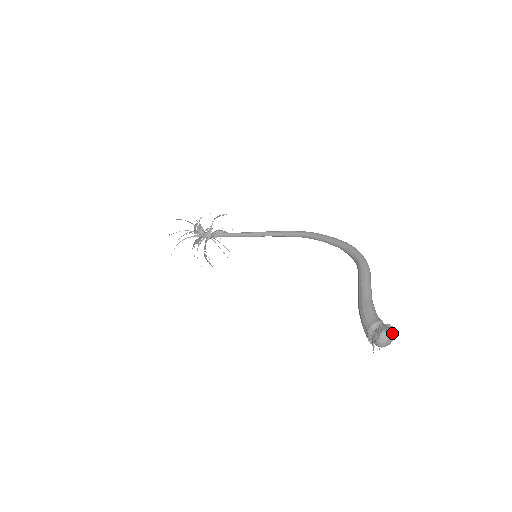
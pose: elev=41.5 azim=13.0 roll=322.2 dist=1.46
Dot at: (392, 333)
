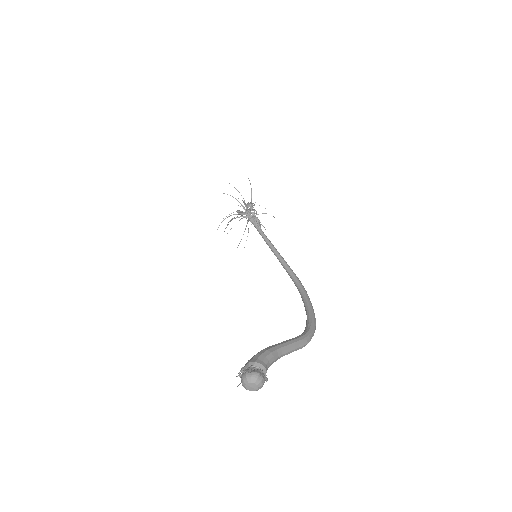
Dot at: (261, 384)
